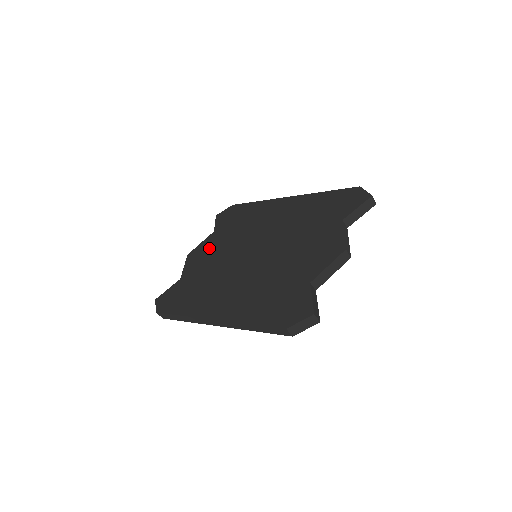
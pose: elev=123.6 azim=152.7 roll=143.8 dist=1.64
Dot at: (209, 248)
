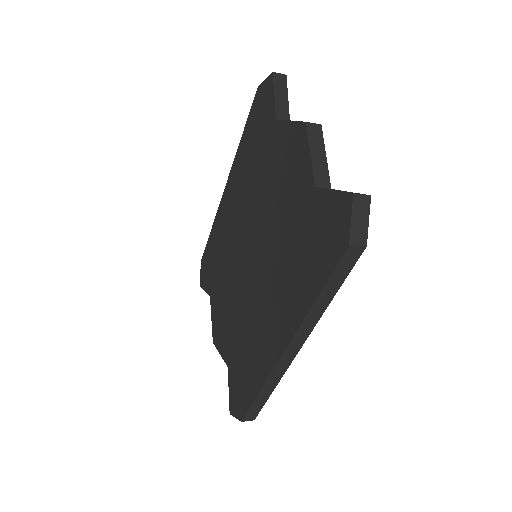
Dot at: (220, 311)
